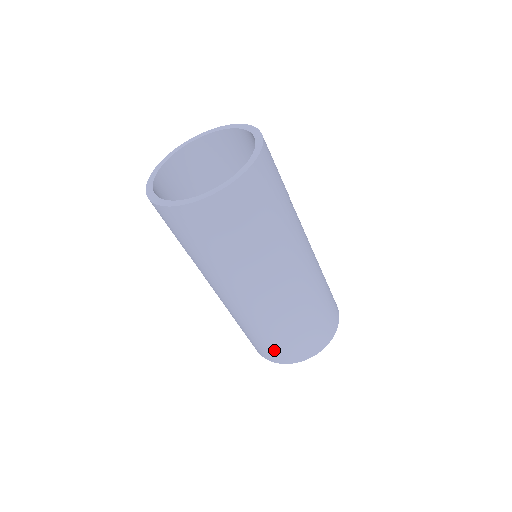
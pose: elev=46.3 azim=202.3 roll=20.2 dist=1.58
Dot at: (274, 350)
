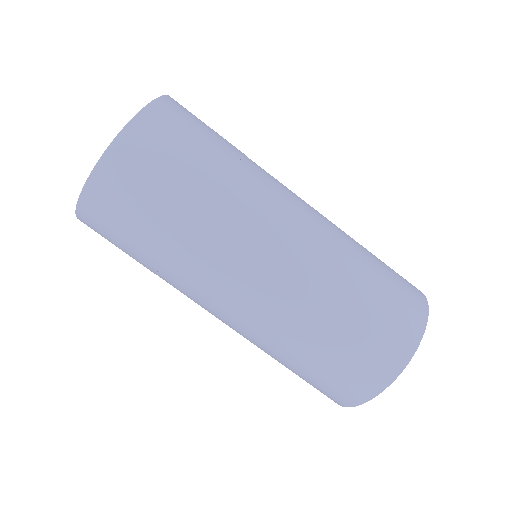
Dot at: (342, 374)
